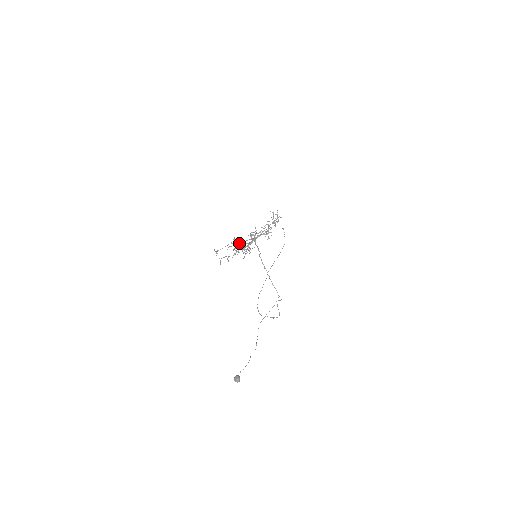
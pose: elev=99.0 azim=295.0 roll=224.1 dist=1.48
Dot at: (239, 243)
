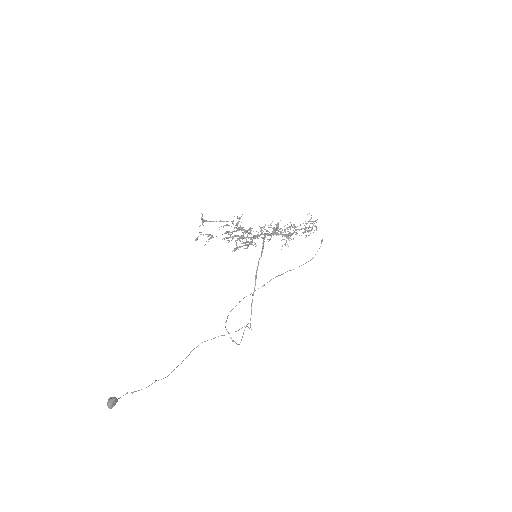
Dot at: (241, 228)
